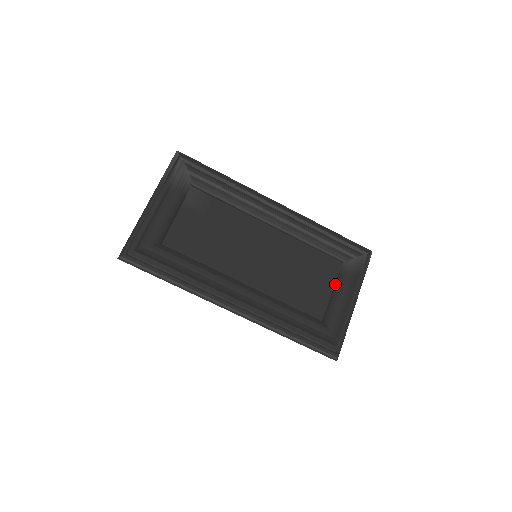
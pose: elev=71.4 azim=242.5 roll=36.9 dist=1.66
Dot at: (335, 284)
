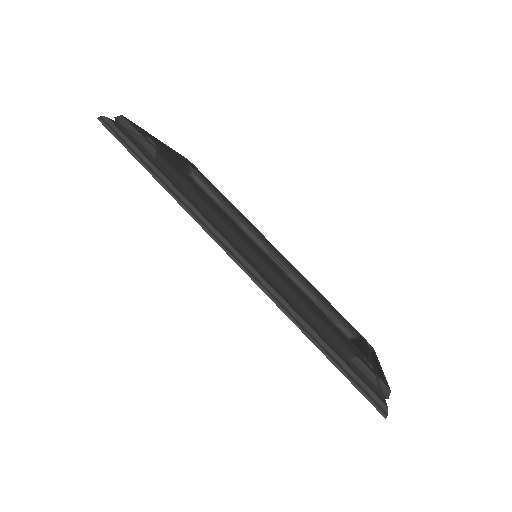
Dot at: occluded
